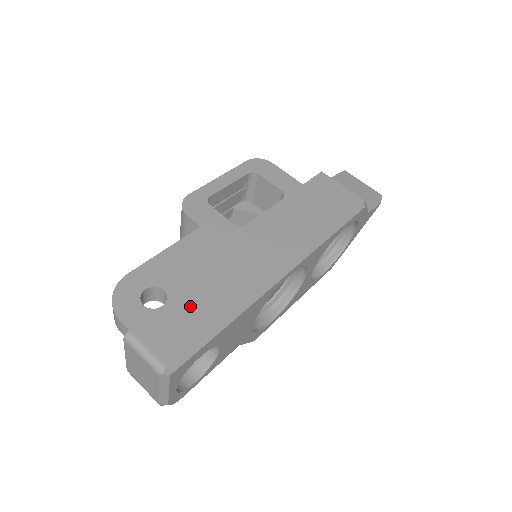
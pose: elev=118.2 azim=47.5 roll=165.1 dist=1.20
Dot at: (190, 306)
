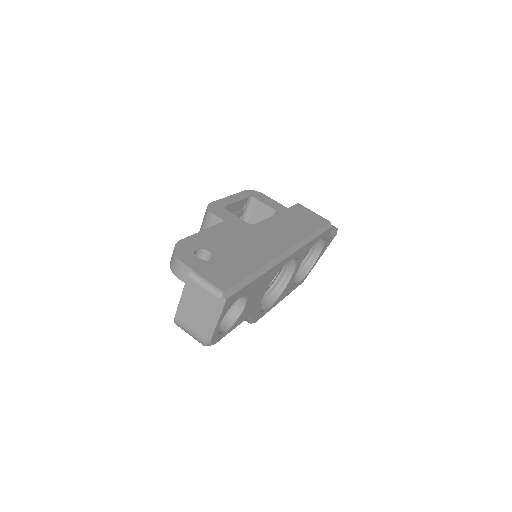
Dot at: (231, 262)
